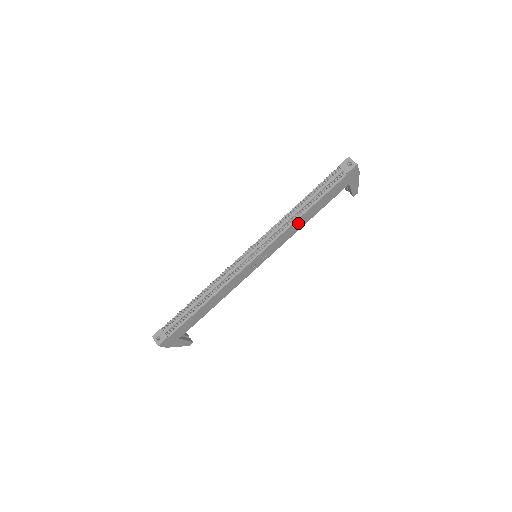
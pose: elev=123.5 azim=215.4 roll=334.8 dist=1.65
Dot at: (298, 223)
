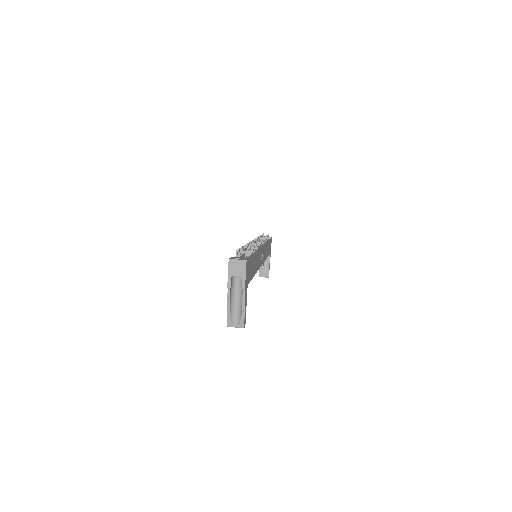
Dot at: (266, 249)
